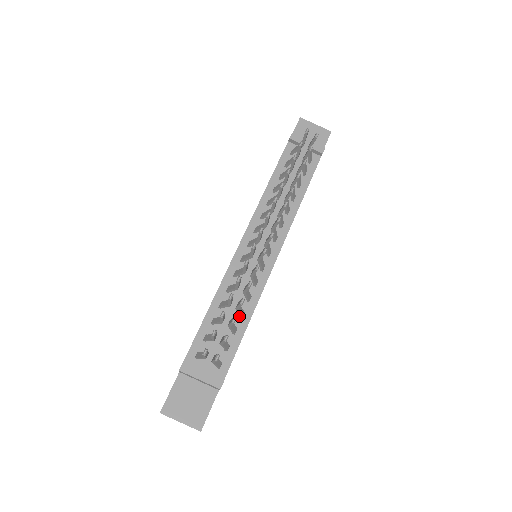
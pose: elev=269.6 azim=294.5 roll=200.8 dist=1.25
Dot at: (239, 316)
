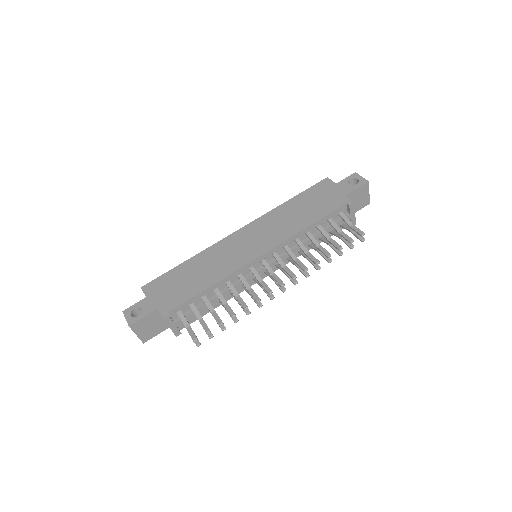
Dot at: (219, 300)
